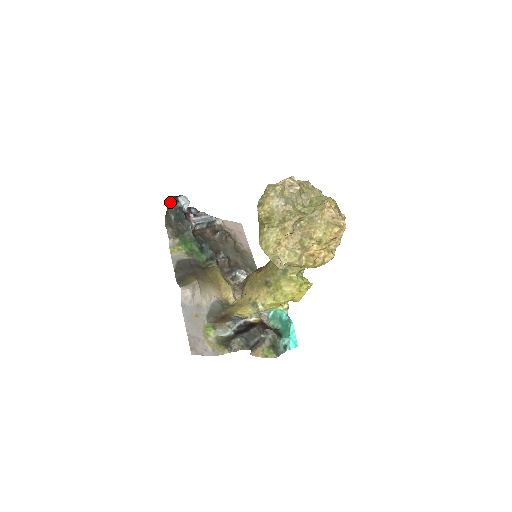
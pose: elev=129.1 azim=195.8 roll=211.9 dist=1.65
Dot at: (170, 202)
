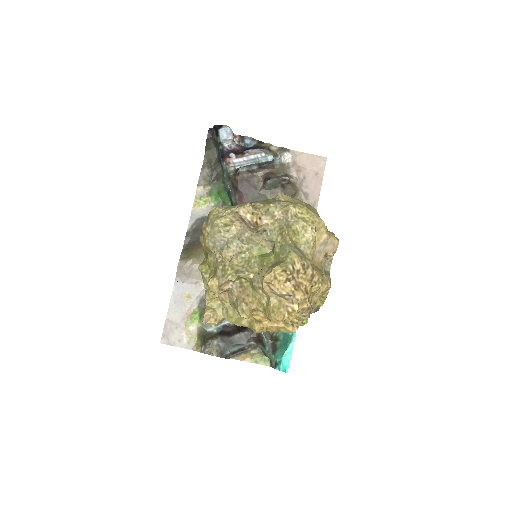
Dot at: (212, 133)
